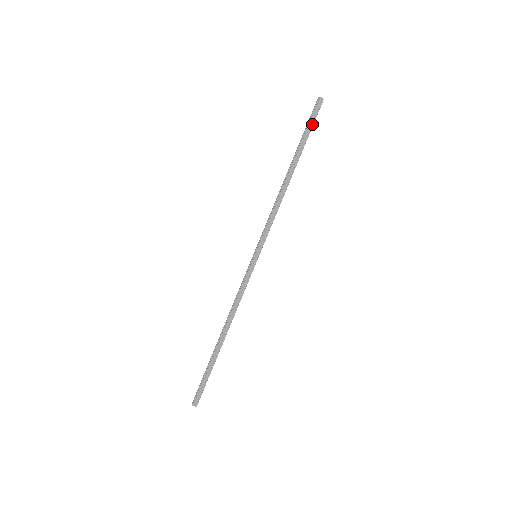
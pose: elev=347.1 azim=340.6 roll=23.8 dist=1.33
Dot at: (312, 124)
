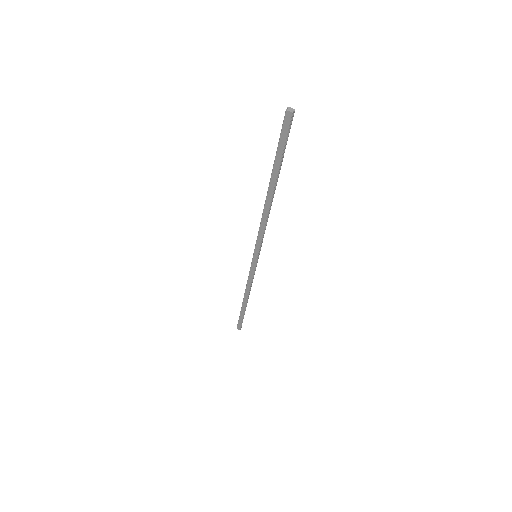
Dot at: (283, 144)
